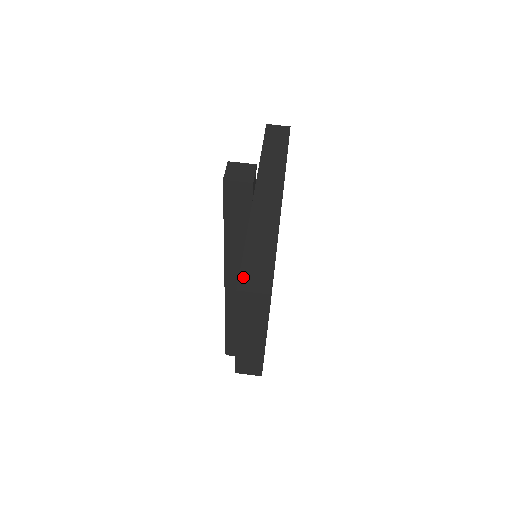
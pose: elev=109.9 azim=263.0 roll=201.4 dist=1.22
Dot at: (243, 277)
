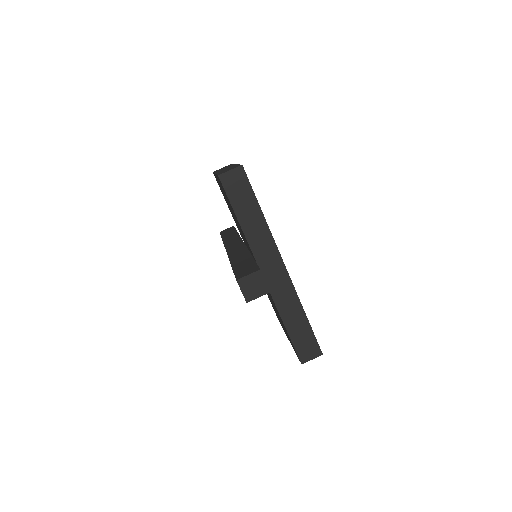
Dot at: (300, 354)
